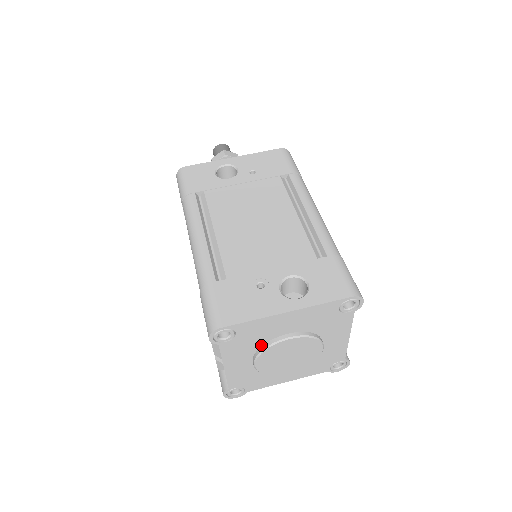
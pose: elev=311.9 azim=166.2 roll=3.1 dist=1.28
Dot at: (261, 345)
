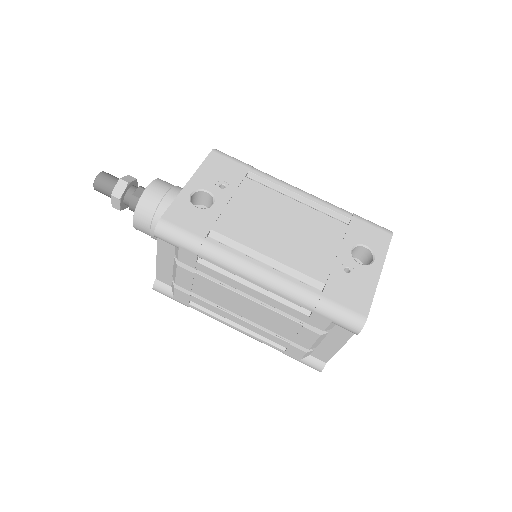
Dot at: occluded
